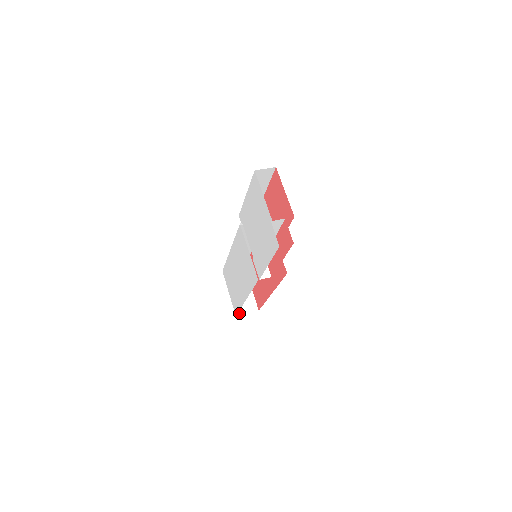
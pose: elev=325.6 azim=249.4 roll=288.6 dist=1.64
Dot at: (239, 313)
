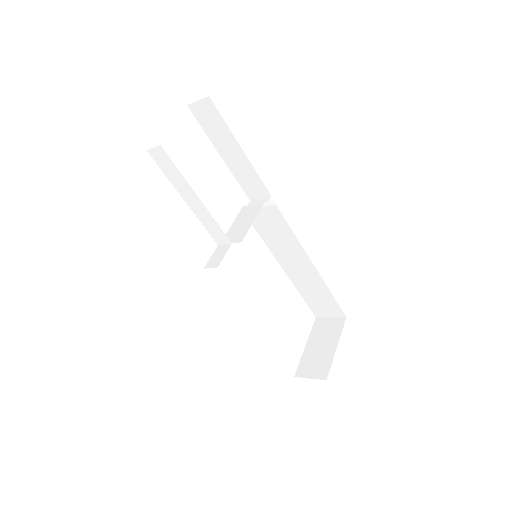
Dot at: (300, 374)
